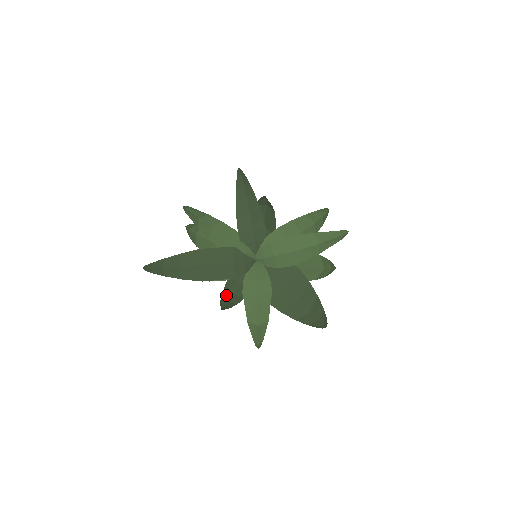
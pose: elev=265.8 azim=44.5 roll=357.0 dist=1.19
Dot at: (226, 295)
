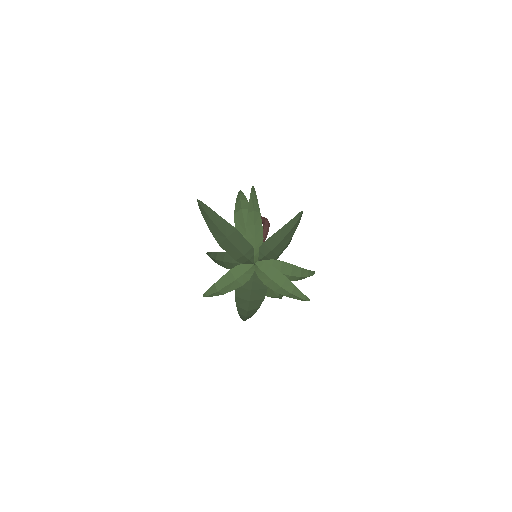
Dot at: (219, 256)
